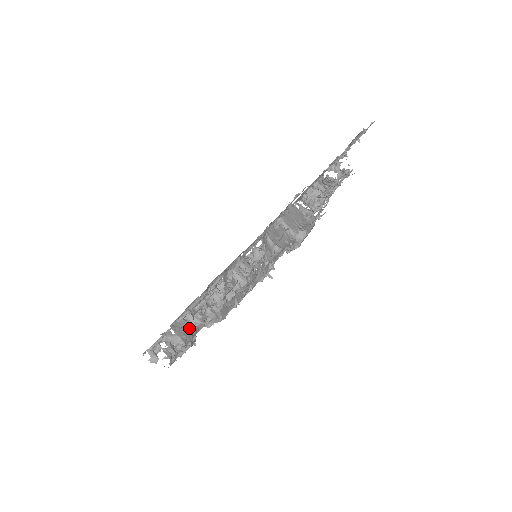
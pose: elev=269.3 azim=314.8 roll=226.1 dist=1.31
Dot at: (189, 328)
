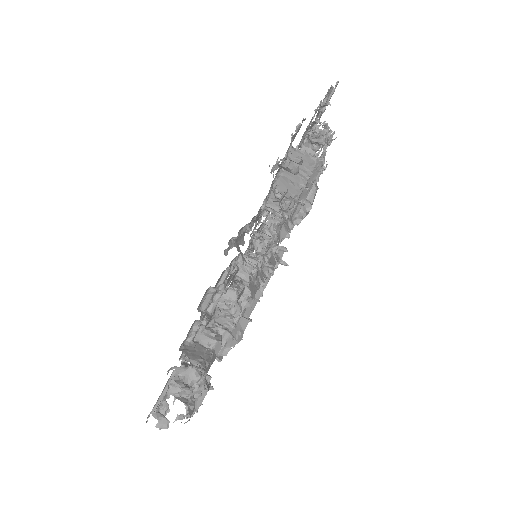
Dot at: (204, 350)
